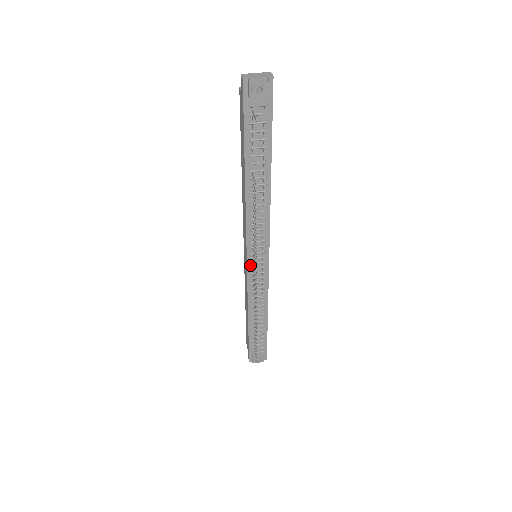
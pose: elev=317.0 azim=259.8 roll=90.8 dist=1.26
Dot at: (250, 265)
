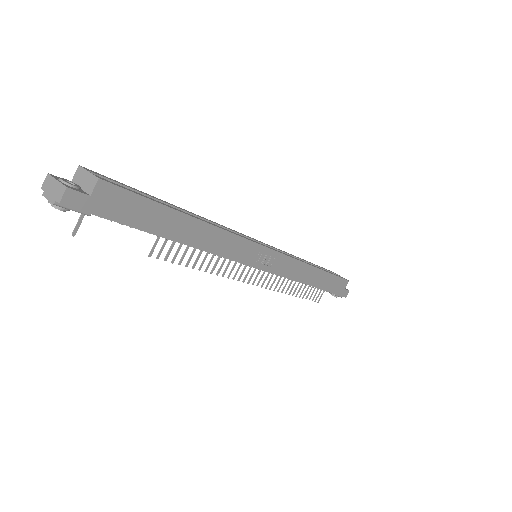
Dot at: occluded
